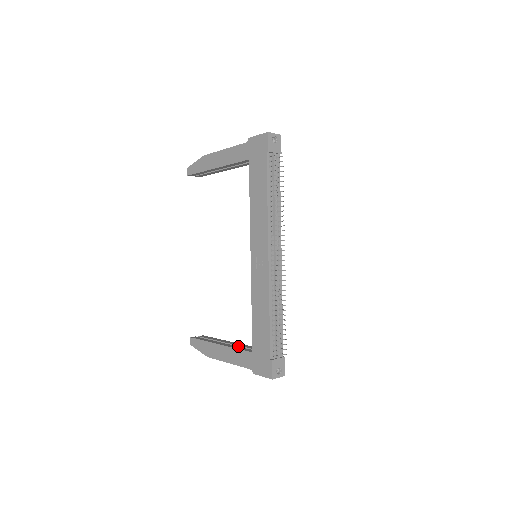
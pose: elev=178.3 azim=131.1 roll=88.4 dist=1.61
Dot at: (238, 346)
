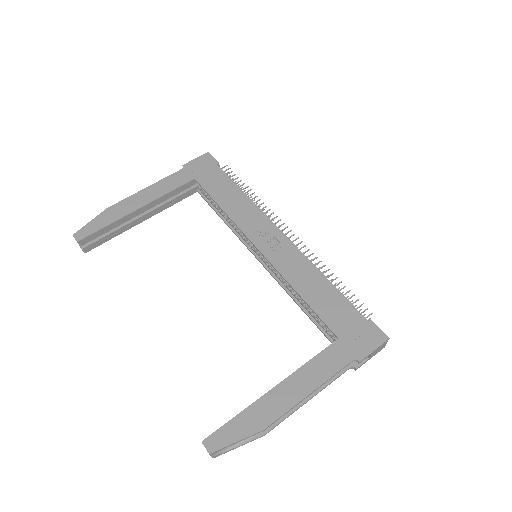
Dot at: occluded
